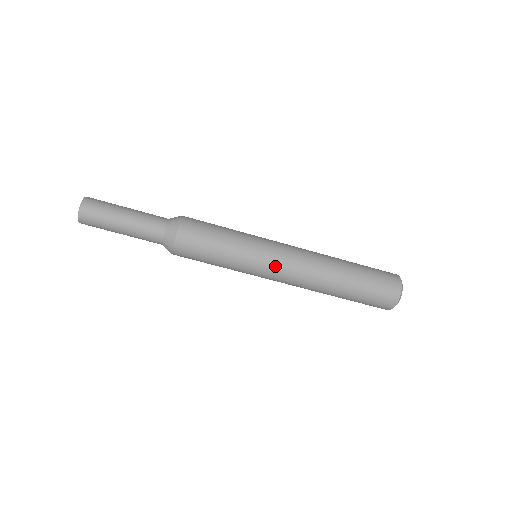
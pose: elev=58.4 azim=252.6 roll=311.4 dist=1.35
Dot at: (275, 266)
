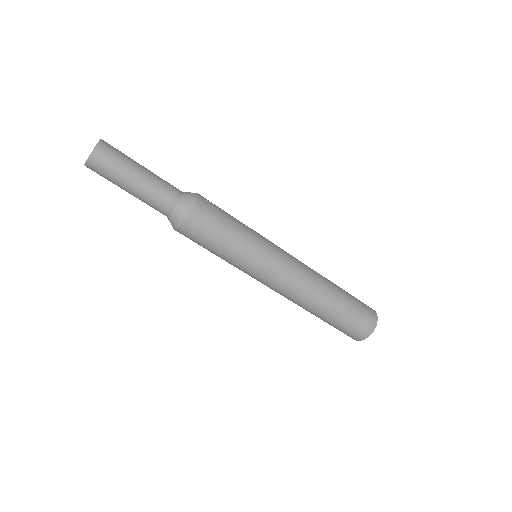
Dot at: (265, 281)
